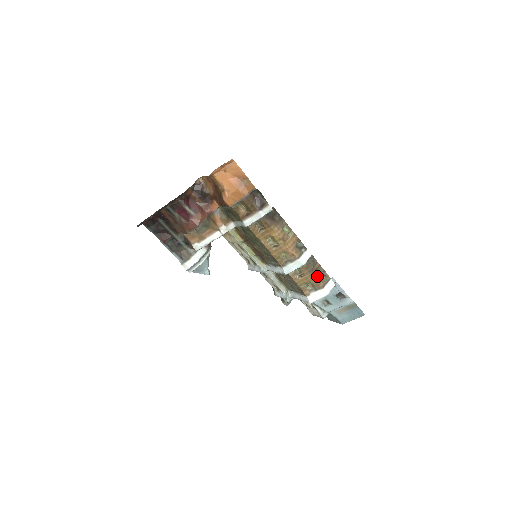
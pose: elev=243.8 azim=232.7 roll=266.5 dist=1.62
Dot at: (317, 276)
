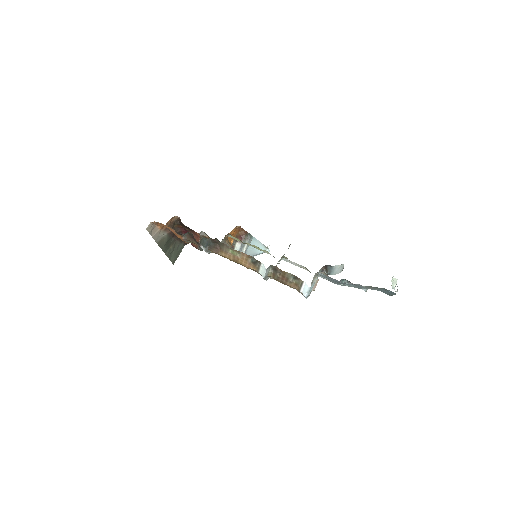
Dot at: (288, 281)
